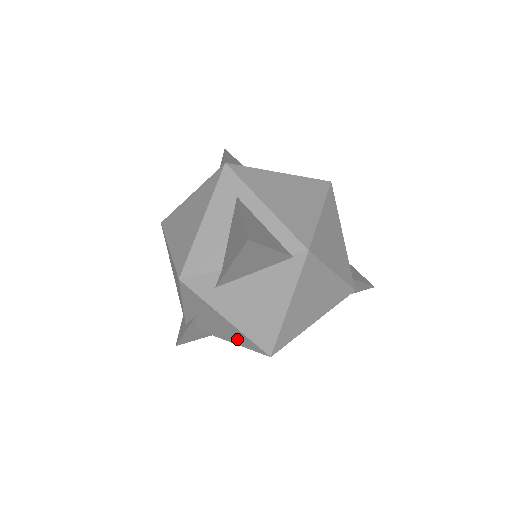
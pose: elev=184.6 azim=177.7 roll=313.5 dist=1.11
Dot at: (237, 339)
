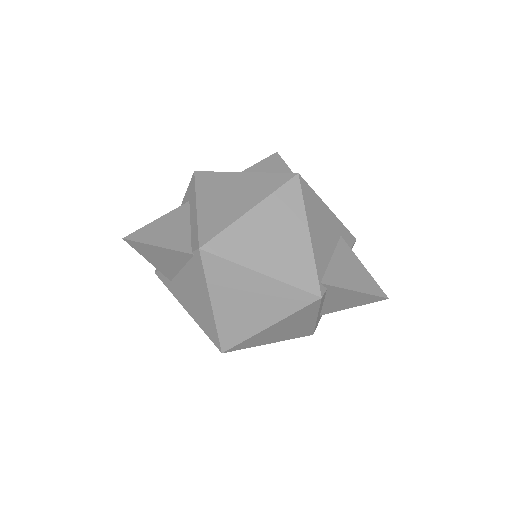
Dot at: occluded
